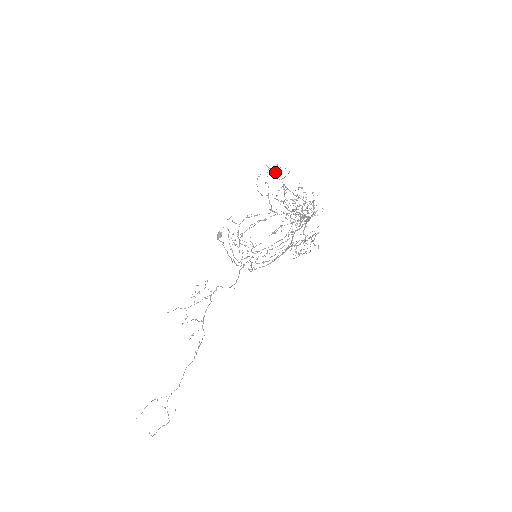
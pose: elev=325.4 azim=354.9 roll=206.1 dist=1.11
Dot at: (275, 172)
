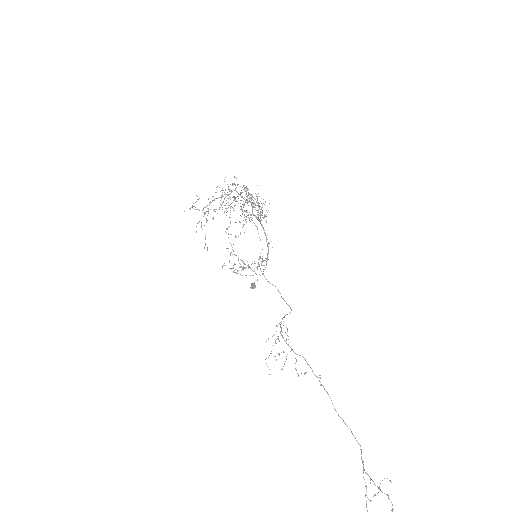
Dot at: occluded
